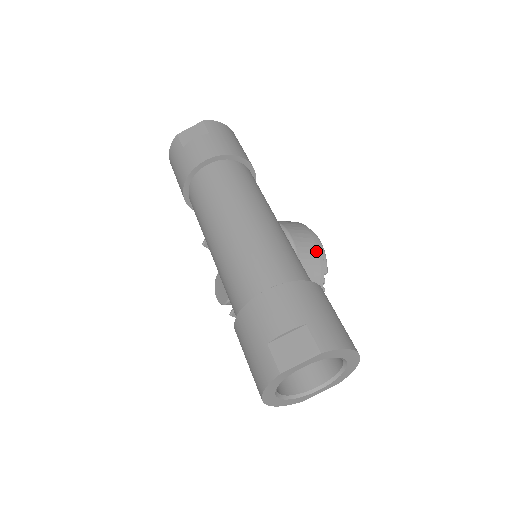
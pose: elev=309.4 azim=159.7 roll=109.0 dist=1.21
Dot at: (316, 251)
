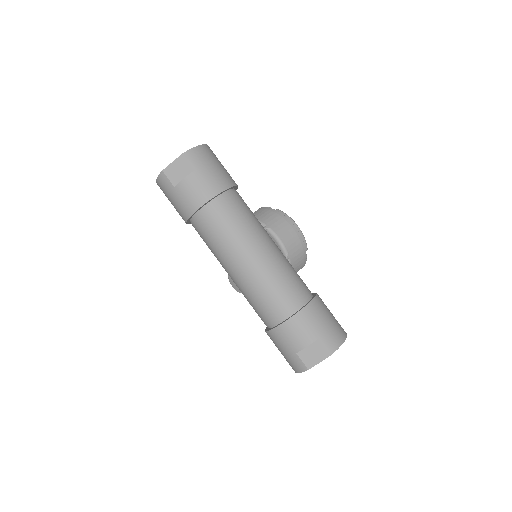
Dot at: (299, 242)
